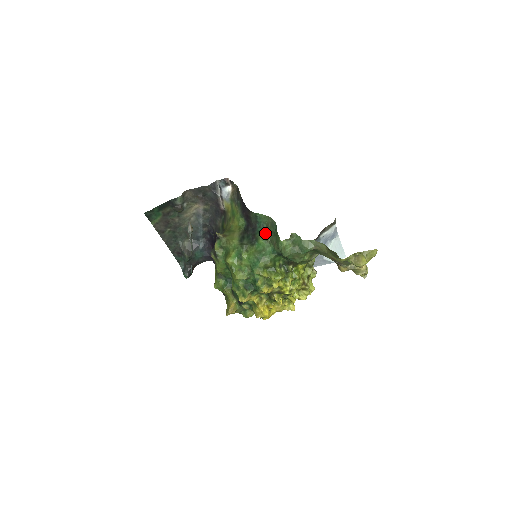
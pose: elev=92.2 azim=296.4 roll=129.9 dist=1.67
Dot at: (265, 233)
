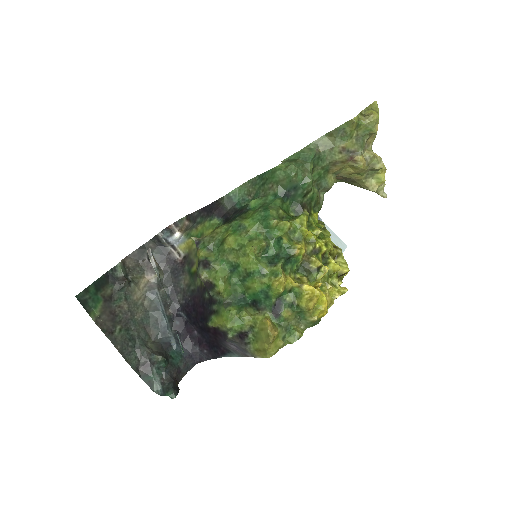
Dot at: occluded
